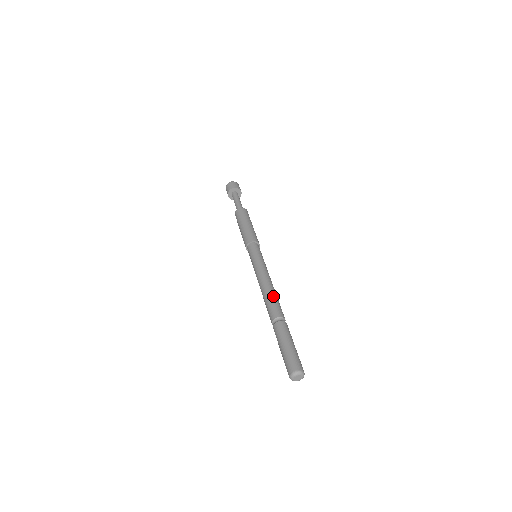
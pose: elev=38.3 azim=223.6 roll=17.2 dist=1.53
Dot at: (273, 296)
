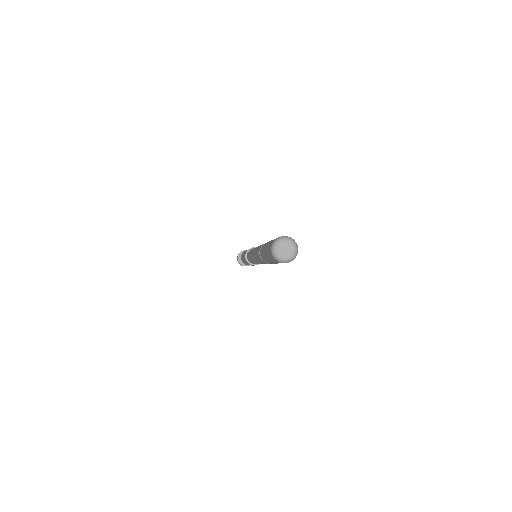
Dot at: occluded
